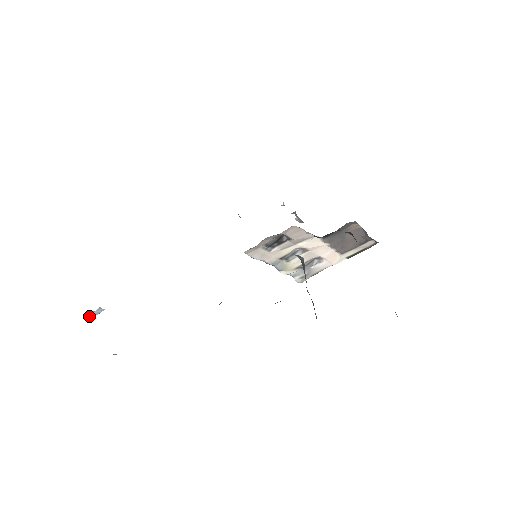
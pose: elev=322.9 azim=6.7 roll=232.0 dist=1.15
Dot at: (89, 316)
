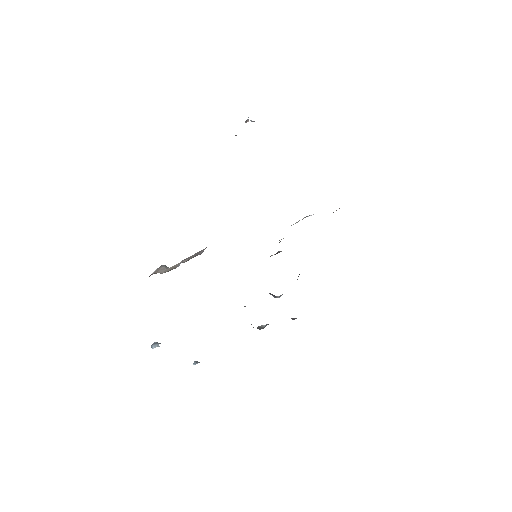
Dot at: occluded
